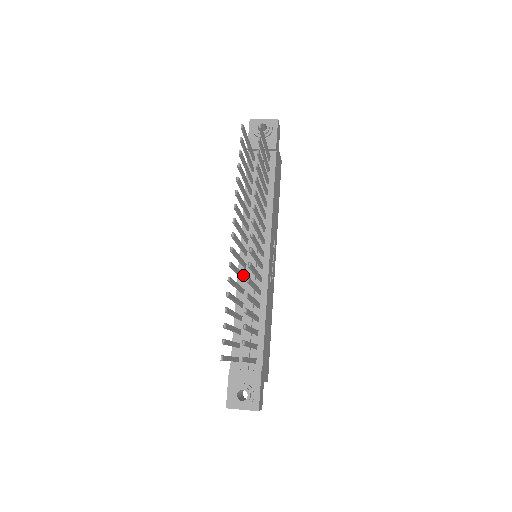
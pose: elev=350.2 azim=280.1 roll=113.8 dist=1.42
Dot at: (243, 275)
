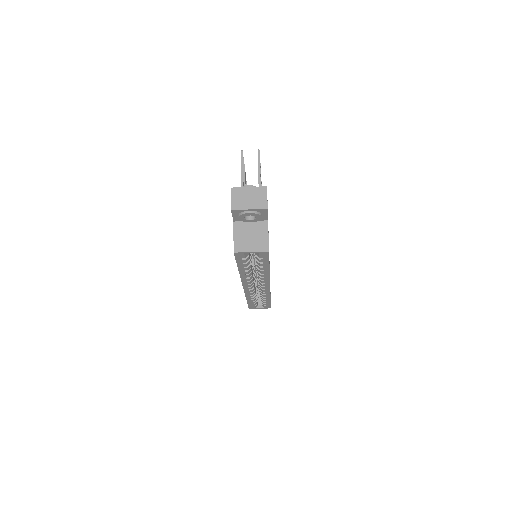
Dot at: occluded
